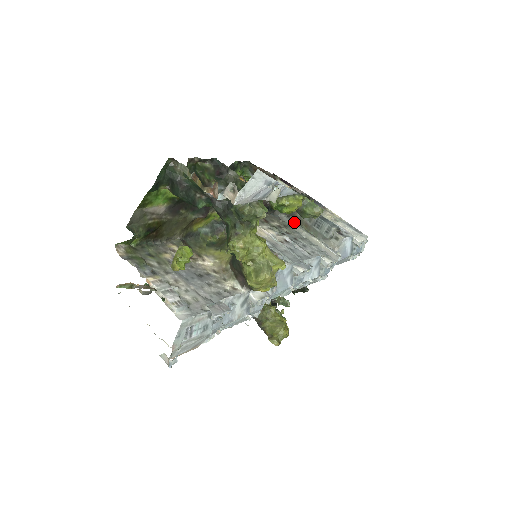
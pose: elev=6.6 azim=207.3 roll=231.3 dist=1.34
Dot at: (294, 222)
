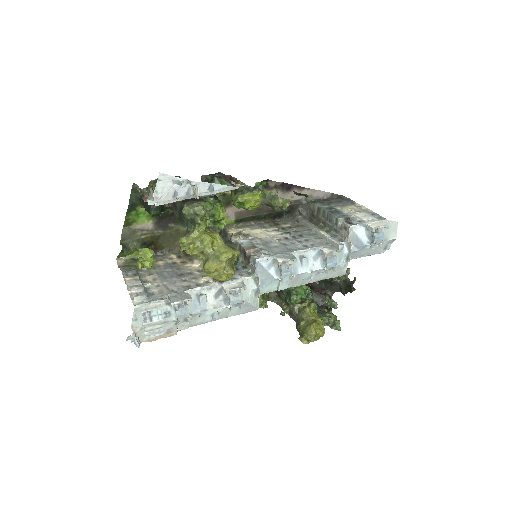
Dot at: (308, 221)
